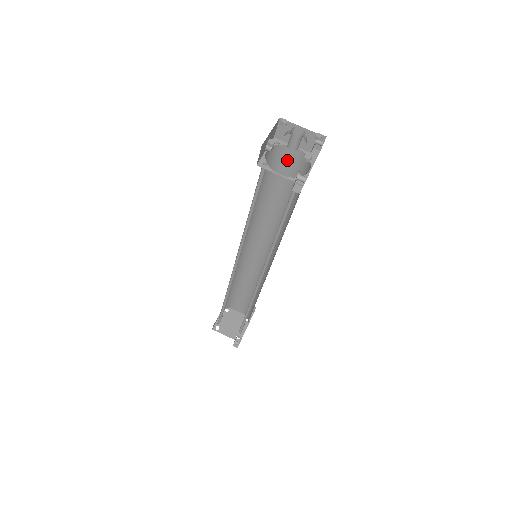
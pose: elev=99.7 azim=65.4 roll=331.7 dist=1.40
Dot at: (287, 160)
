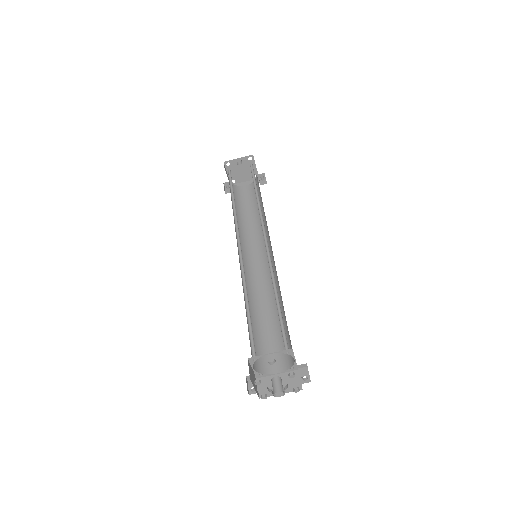
Dot at: occluded
